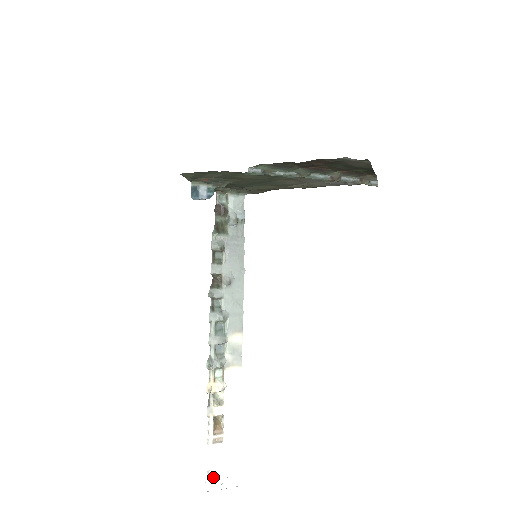
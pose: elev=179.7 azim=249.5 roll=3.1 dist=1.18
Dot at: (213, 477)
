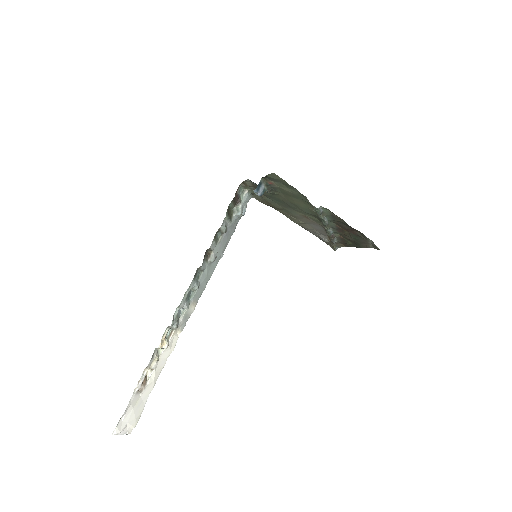
Dot at: (122, 423)
